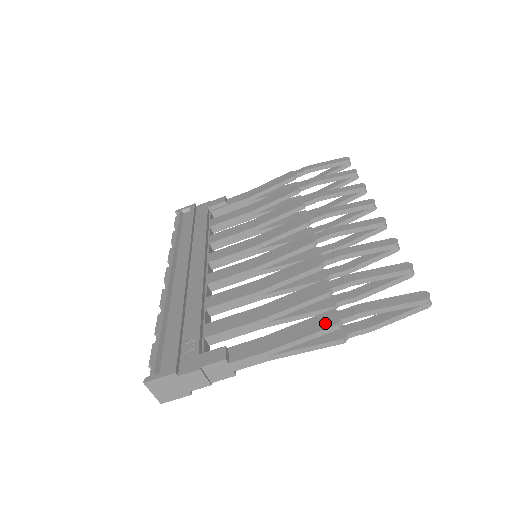
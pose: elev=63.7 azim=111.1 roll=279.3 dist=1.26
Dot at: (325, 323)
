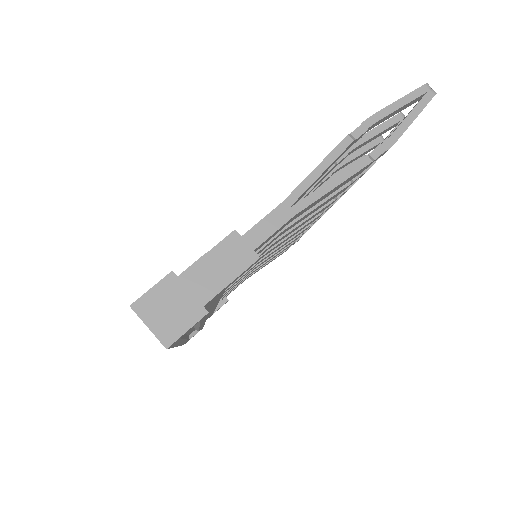
Dot at: (335, 148)
